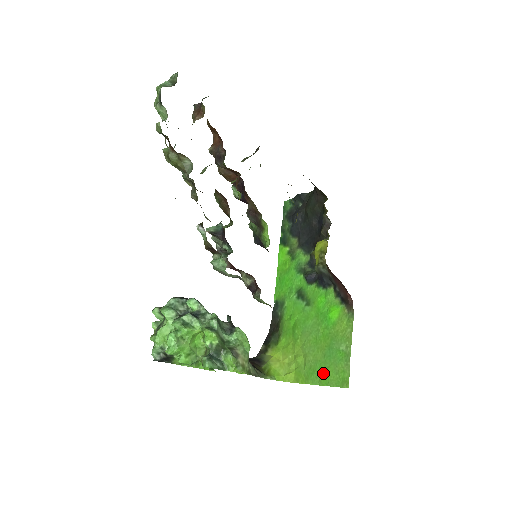
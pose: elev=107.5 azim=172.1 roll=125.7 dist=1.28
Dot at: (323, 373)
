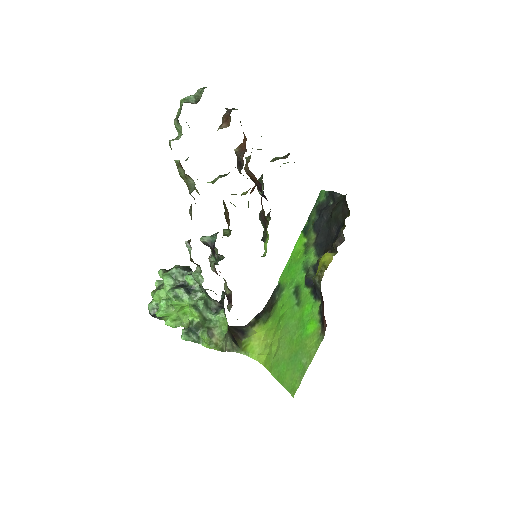
Dot at: (283, 372)
